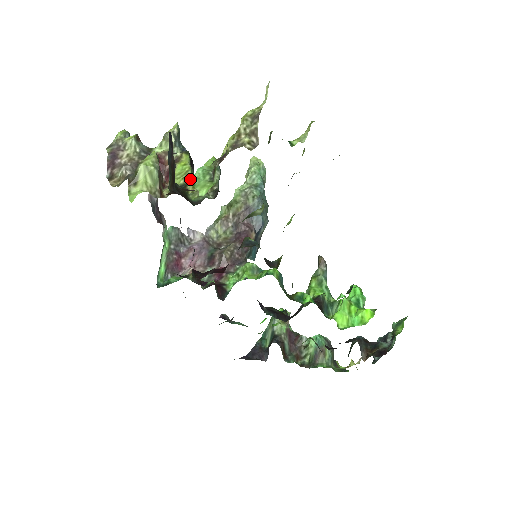
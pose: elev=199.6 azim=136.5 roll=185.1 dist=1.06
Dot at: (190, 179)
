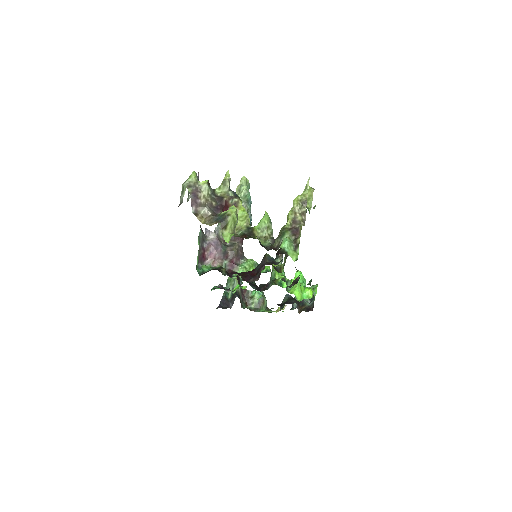
Dot at: occluded
